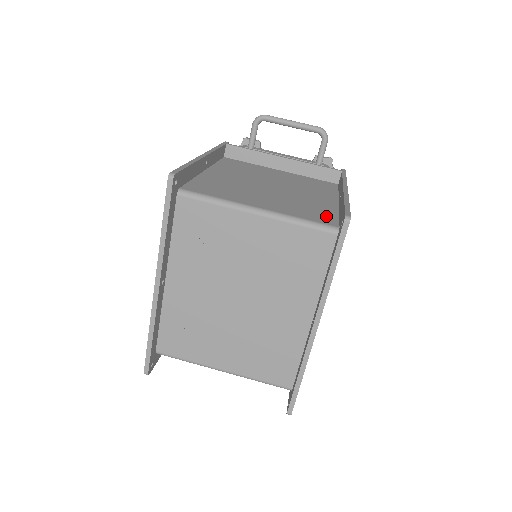
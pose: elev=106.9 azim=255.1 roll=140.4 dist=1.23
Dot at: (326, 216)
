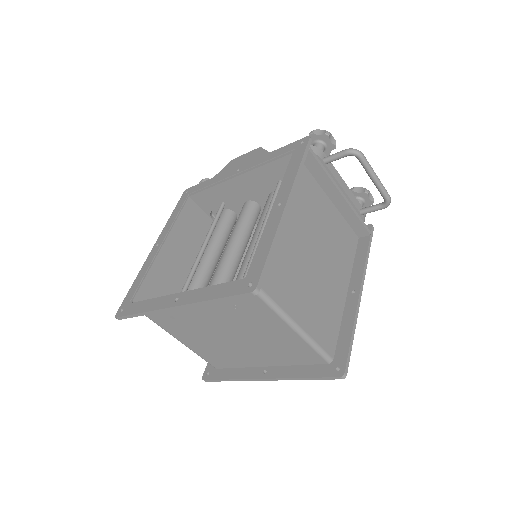
Dot at: (332, 334)
